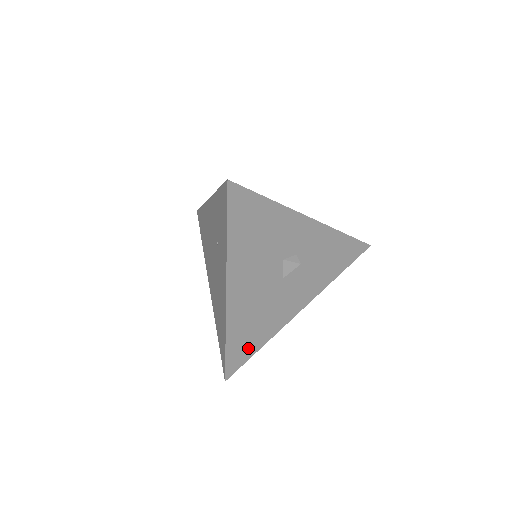
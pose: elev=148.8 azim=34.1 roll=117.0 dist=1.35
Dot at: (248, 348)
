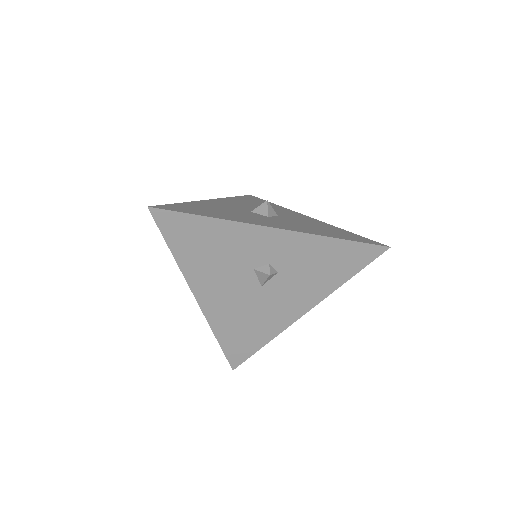
Dot at: (247, 345)
